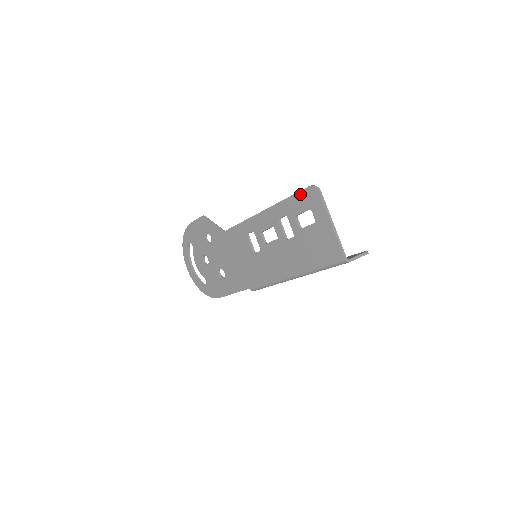
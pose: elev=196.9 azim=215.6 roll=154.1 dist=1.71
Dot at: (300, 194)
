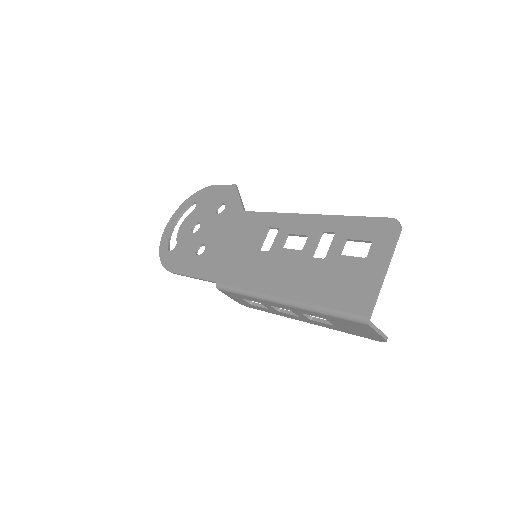
Dot at: (373, 220)
